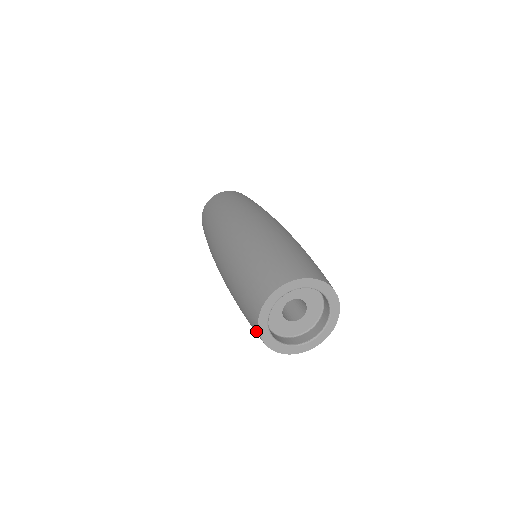
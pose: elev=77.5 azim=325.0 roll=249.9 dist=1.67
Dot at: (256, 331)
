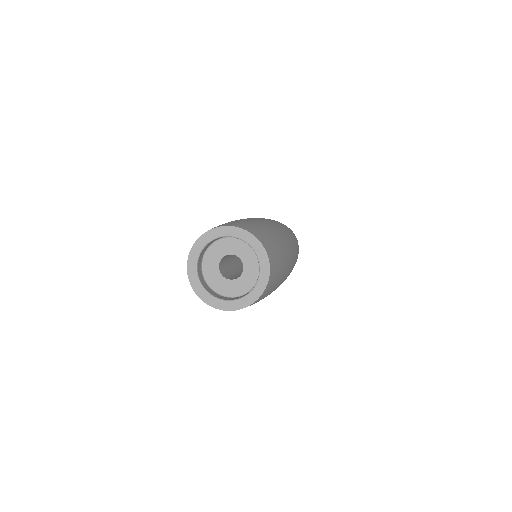
Dot at: occluded
